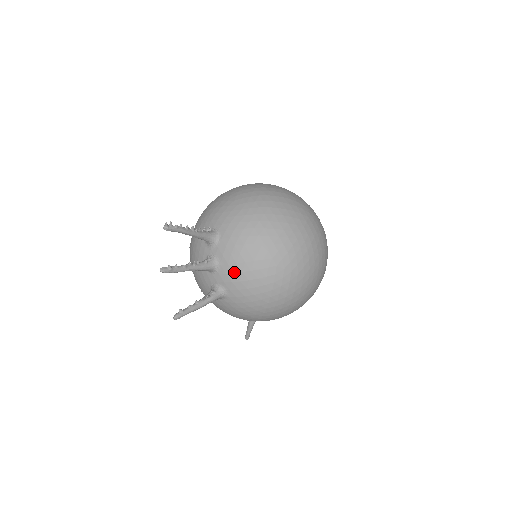
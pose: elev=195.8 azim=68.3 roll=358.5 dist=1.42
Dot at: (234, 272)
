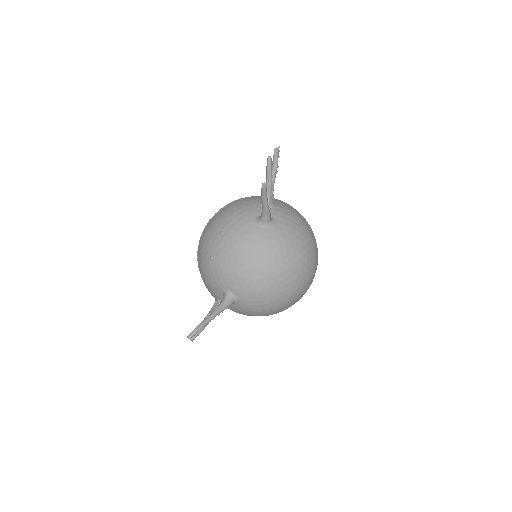
Dot at: (287, 214)
